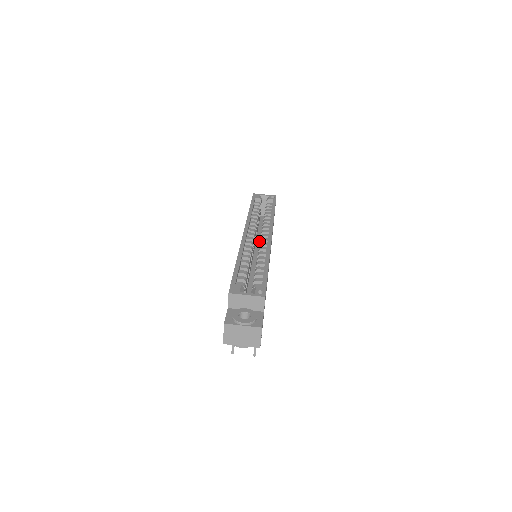
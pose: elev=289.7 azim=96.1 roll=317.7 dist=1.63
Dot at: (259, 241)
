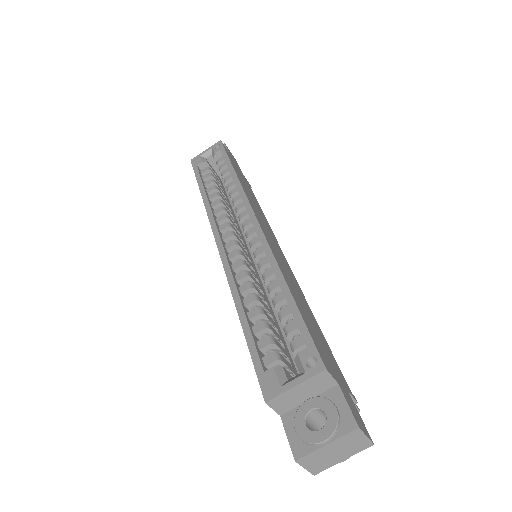
Dot at: occluded
